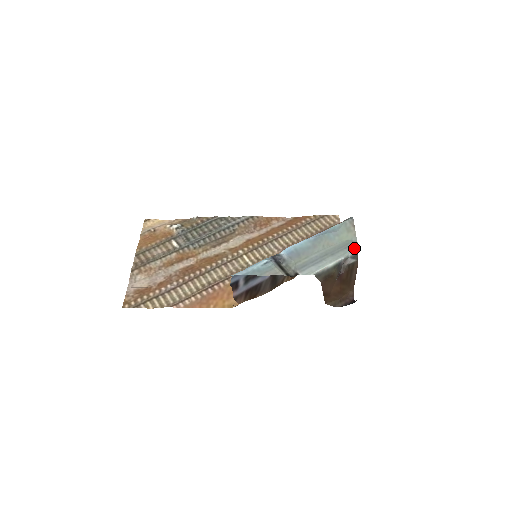
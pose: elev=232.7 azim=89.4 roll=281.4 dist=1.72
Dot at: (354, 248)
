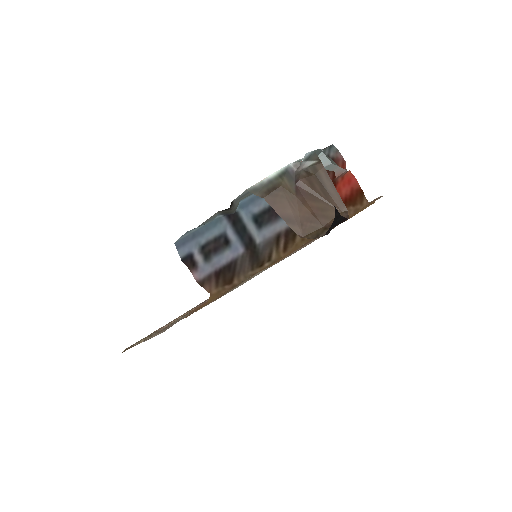
Dot at: (311, 152)
